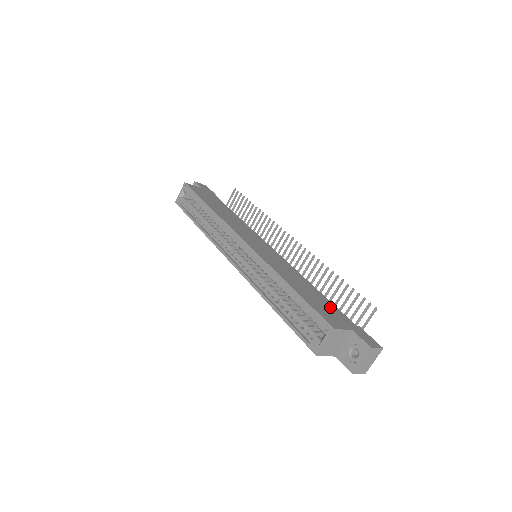
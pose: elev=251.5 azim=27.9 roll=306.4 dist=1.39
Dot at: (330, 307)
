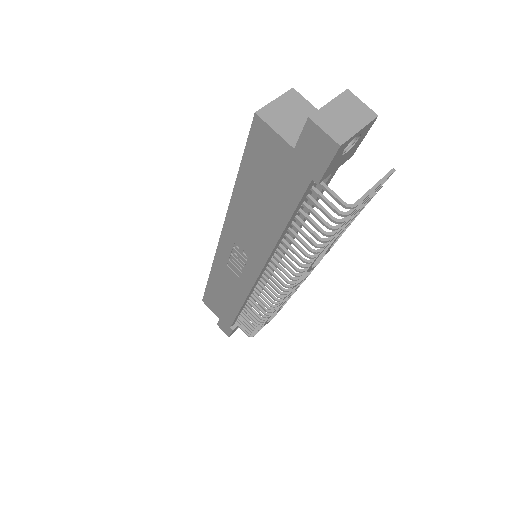
Dot at: occluded
